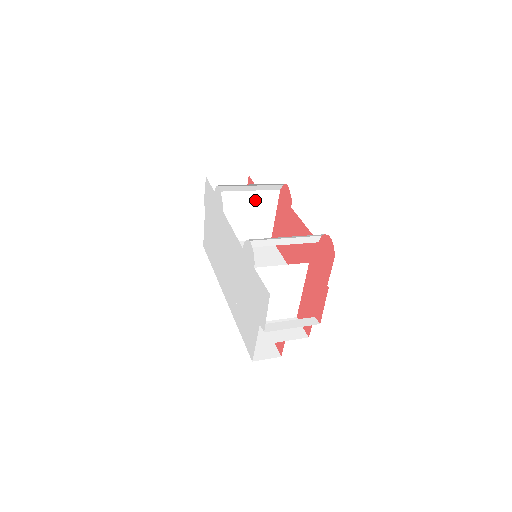
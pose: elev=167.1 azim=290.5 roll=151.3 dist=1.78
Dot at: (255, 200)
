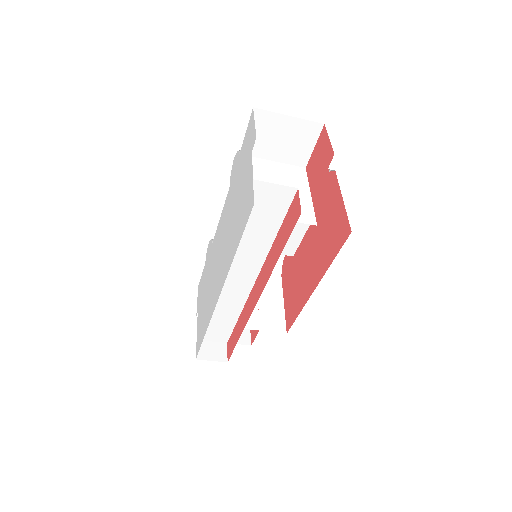
Dot at: occluded
